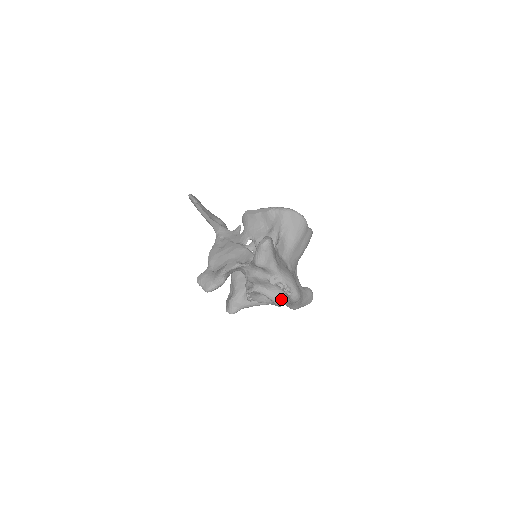
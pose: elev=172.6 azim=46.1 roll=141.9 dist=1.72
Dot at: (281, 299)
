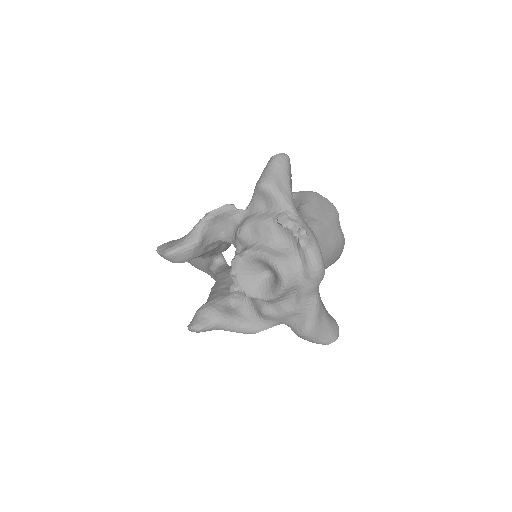
Dot at: (290, 264)
